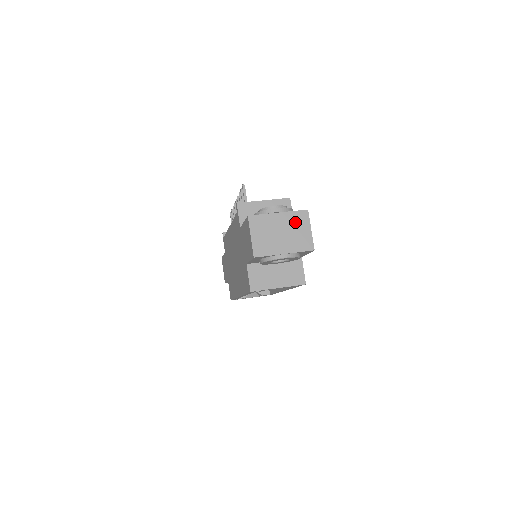
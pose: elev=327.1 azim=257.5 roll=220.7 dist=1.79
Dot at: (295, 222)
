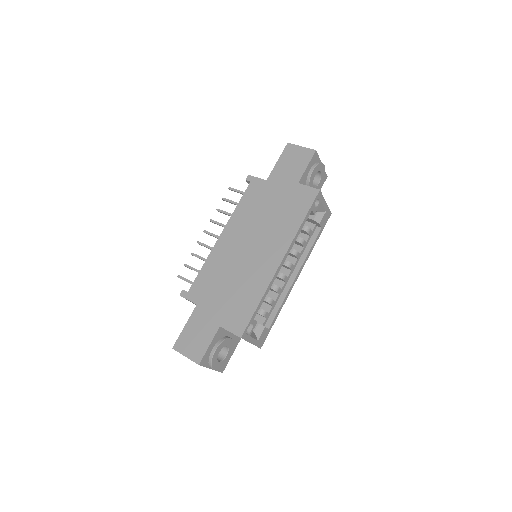
Dot at: occluded
